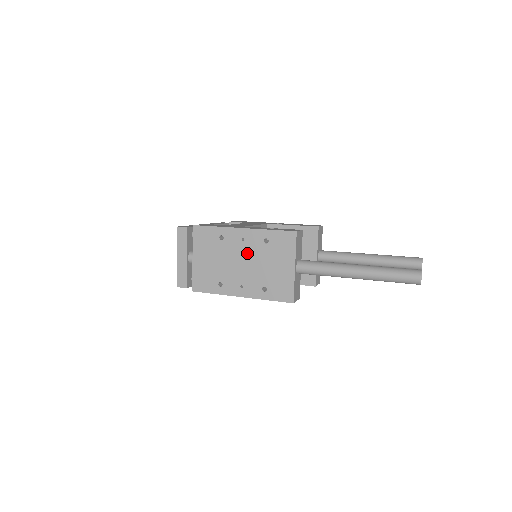
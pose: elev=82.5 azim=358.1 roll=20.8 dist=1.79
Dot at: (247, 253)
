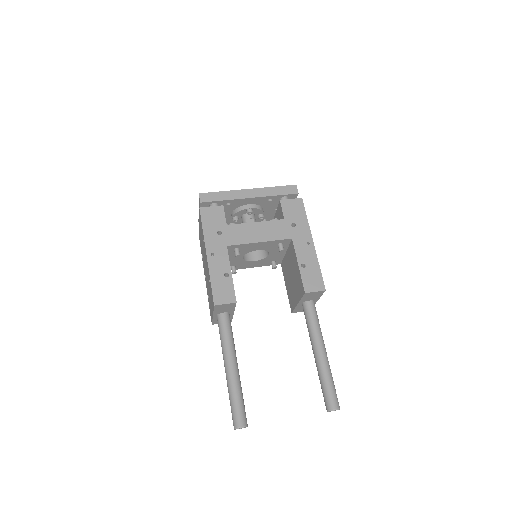
Dot at: (206, 268)
